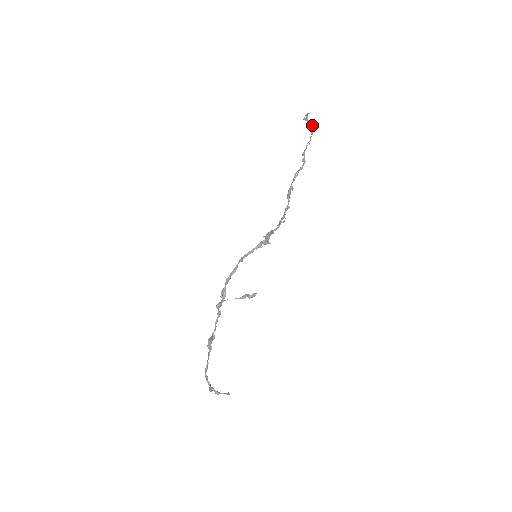
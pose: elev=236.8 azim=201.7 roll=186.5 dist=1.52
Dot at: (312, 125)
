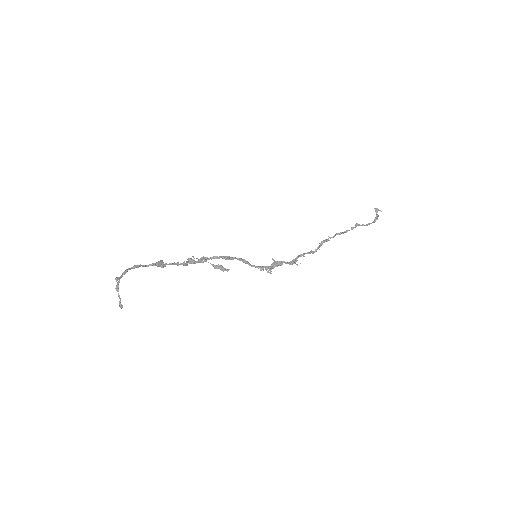
Dot at: (377, 217)
